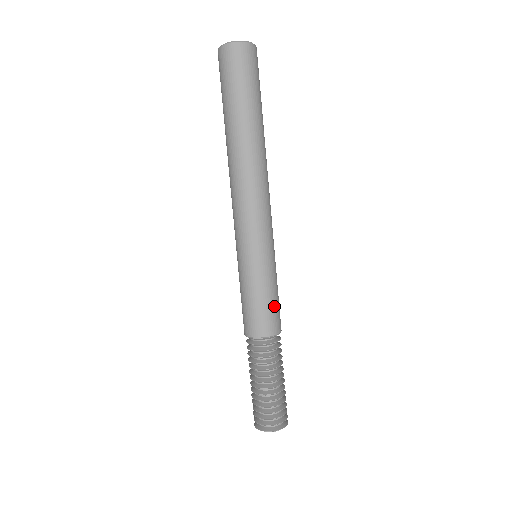
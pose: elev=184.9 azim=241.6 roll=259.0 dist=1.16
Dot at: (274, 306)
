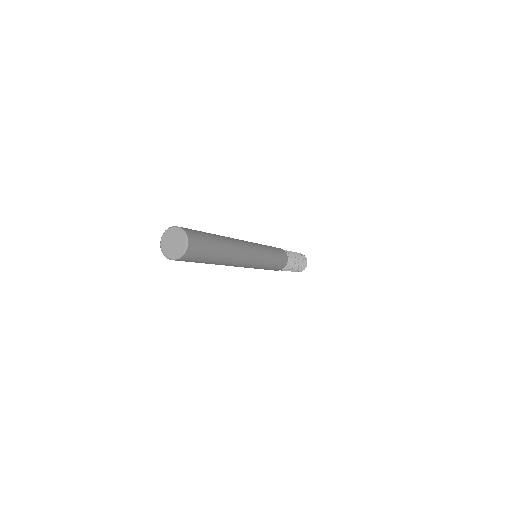
Dot at: (277, 267)
